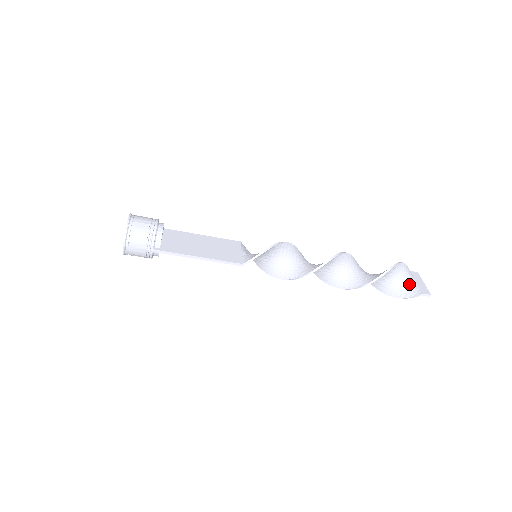
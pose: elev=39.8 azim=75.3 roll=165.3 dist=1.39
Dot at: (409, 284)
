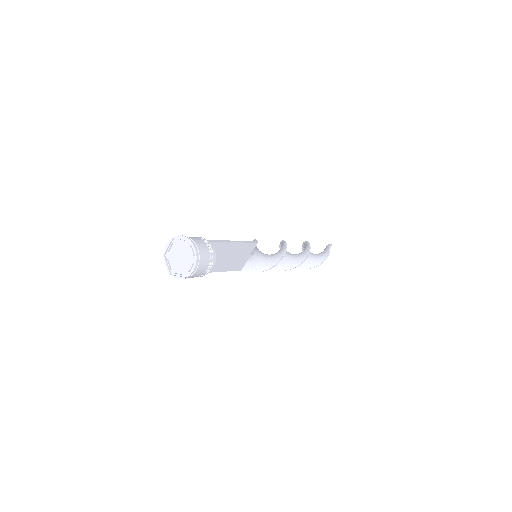
Dot at: occluded
